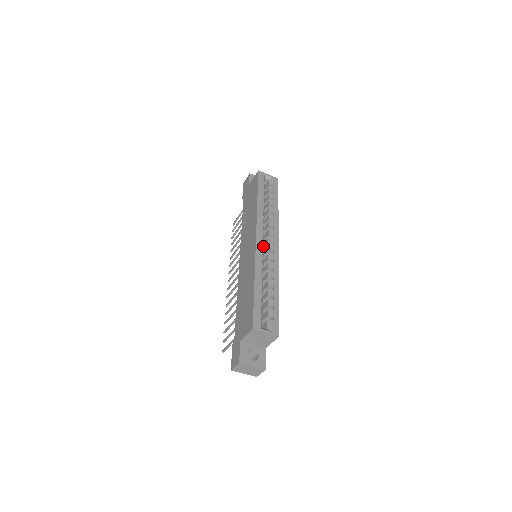
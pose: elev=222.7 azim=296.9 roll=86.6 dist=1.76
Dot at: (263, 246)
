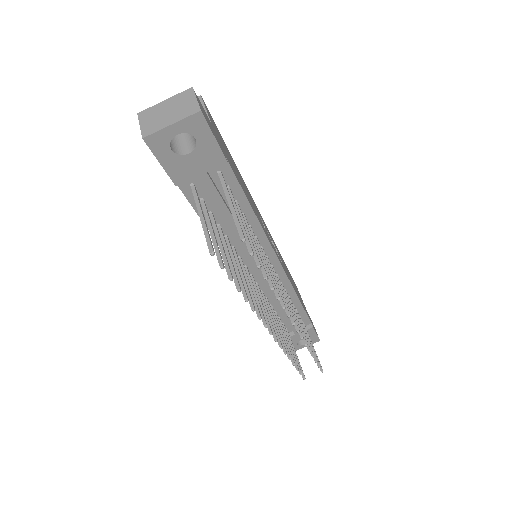
Dot at: occluded
